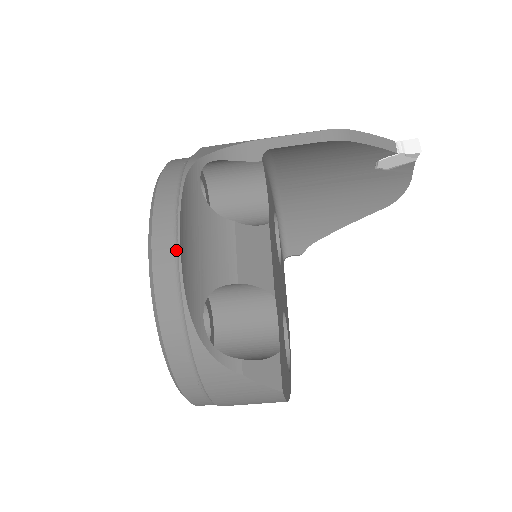
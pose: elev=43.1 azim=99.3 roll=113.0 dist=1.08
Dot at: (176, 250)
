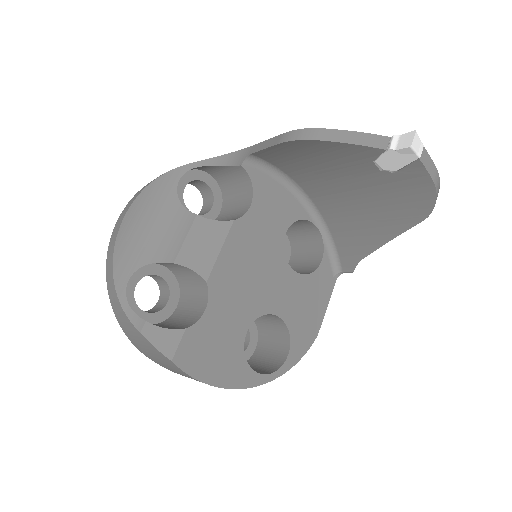
Dot at: (120, 226)
